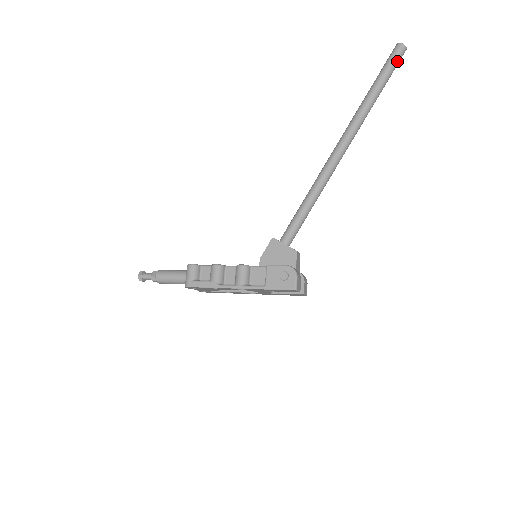
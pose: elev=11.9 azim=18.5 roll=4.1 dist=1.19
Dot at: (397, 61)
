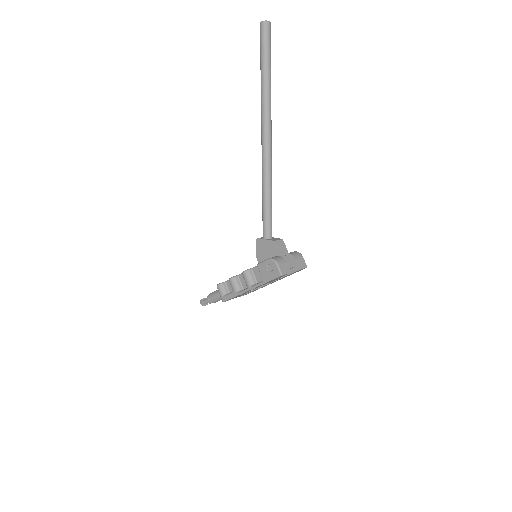
Dot at: (267, 39)
